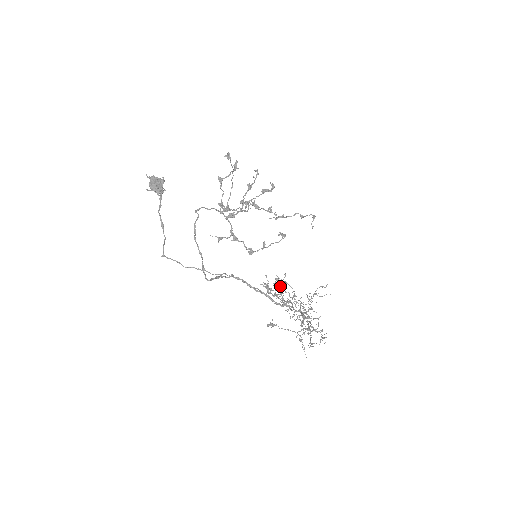
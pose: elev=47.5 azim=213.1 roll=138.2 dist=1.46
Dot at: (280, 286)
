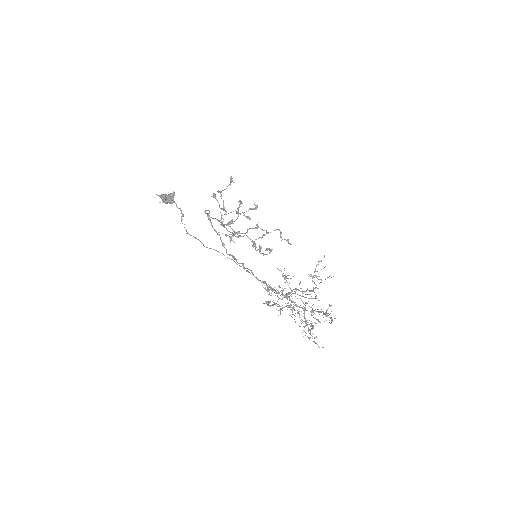
Dot at: occluded
